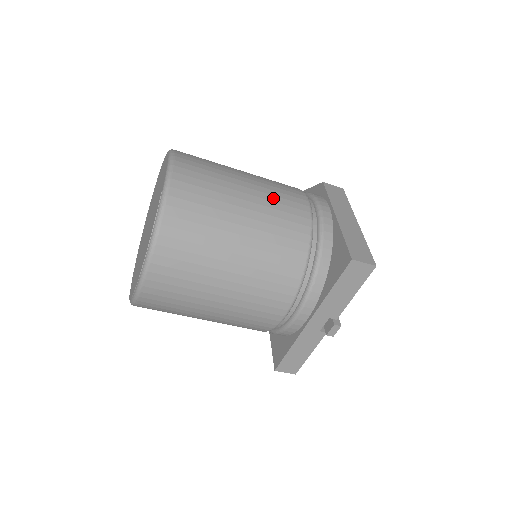
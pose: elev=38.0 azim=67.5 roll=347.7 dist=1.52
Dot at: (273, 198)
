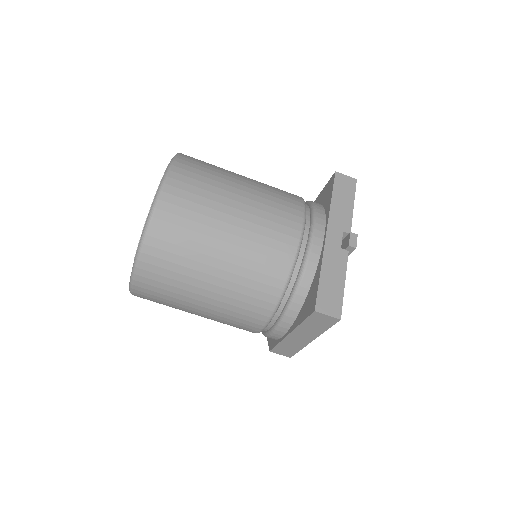
Dot at: occluded
